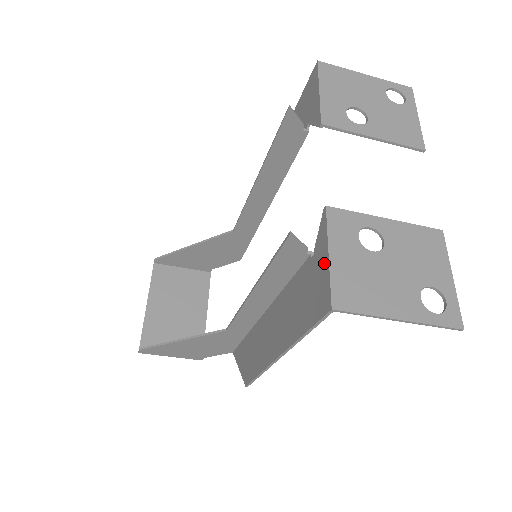
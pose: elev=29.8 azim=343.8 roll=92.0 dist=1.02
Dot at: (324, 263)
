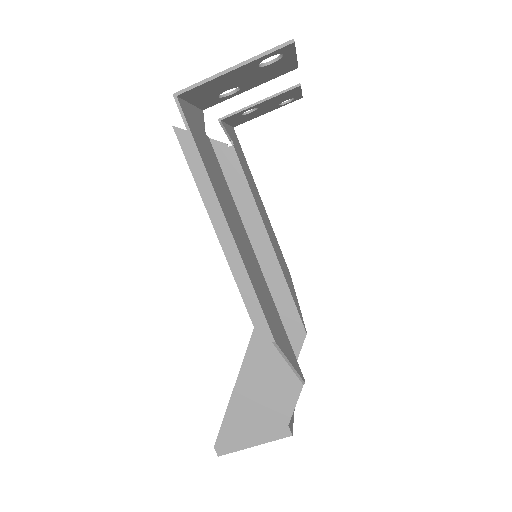
Dot at: occluded
